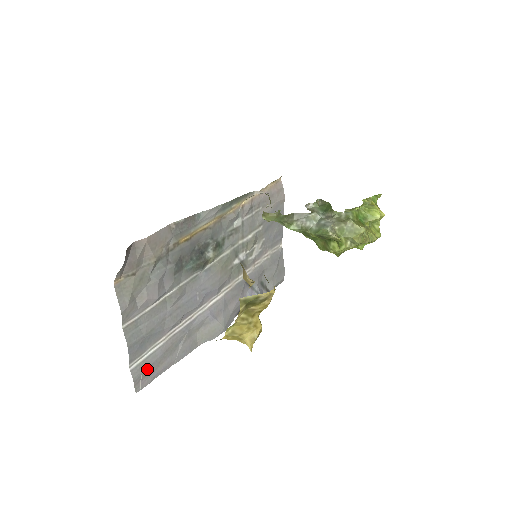
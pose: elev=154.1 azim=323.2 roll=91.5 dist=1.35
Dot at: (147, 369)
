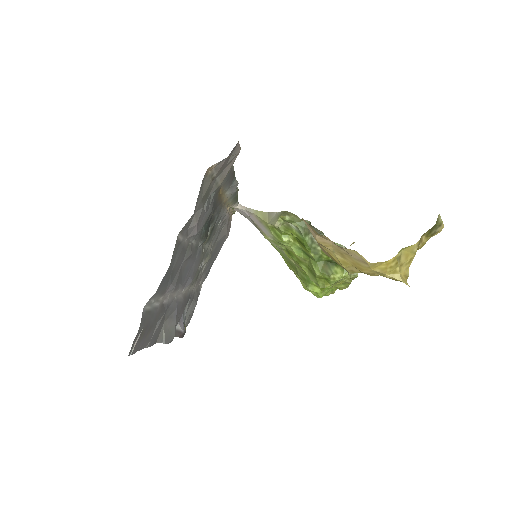
Dot at: (145, 327)
